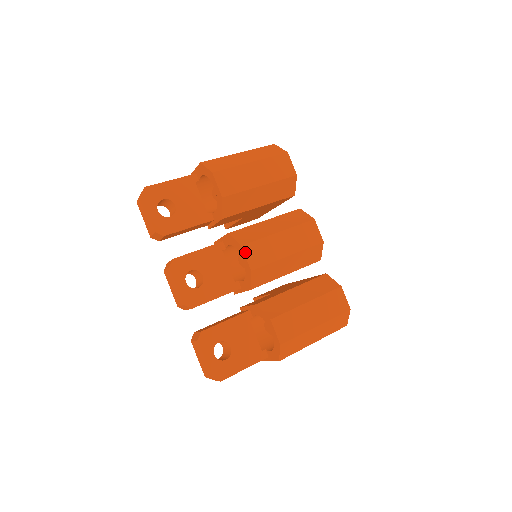
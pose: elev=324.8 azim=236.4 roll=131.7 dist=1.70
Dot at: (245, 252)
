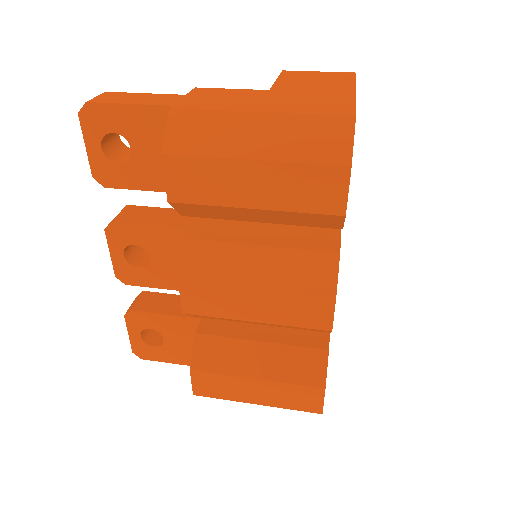
Dot at: (181, 289)
